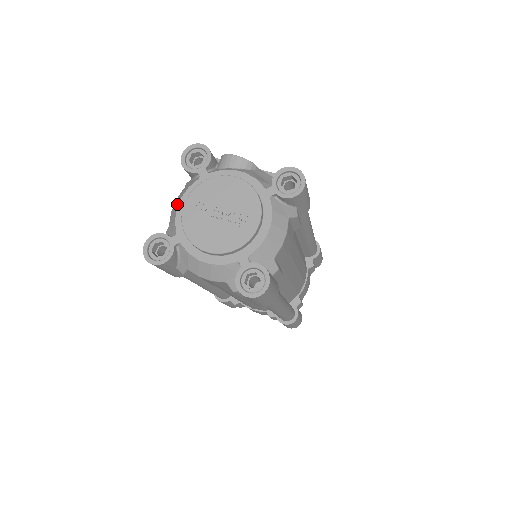
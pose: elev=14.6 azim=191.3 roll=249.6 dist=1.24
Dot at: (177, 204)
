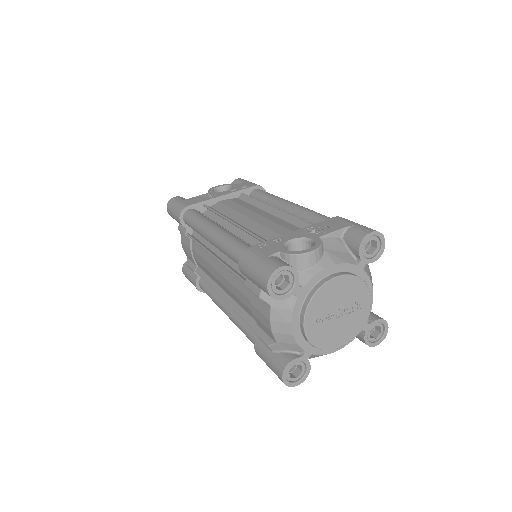
Dot at: (287, 330)
